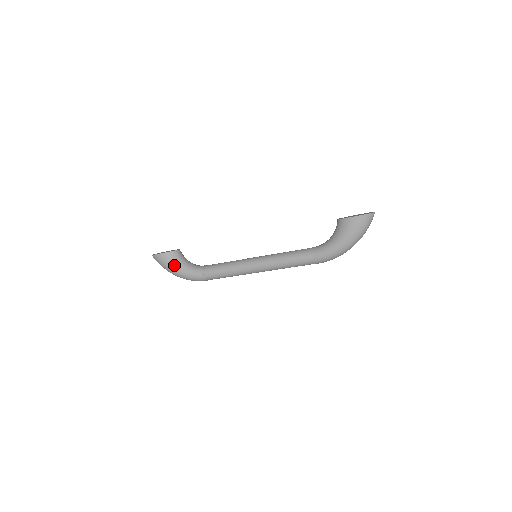
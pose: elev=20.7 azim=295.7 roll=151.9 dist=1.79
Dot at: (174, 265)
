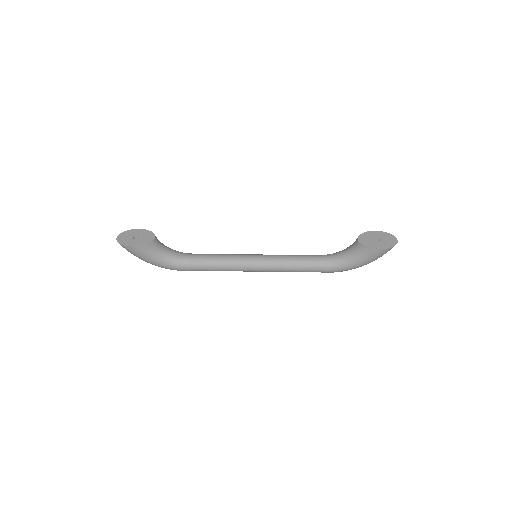
Dot at: (152, 258)
